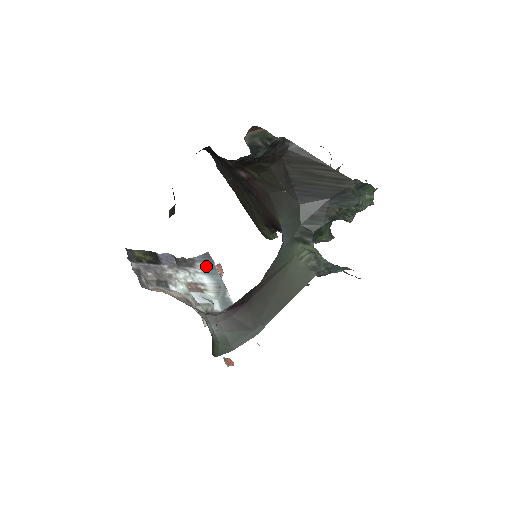
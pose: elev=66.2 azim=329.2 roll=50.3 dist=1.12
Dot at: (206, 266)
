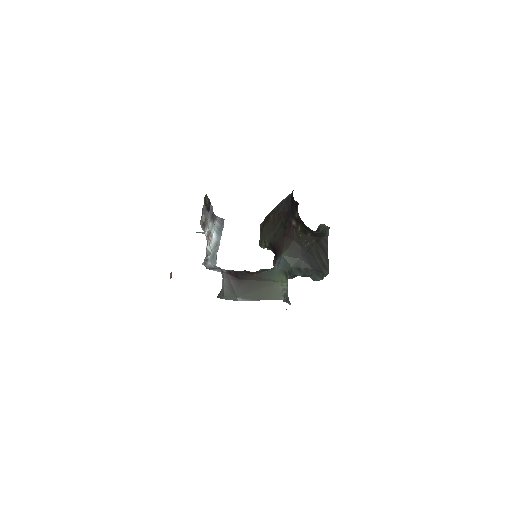
Dot at: (219, 227)
